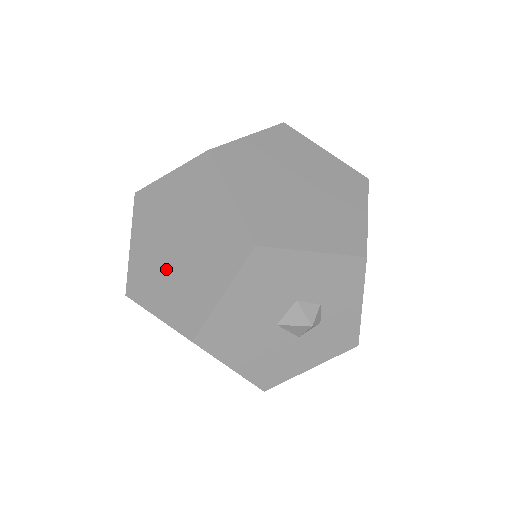
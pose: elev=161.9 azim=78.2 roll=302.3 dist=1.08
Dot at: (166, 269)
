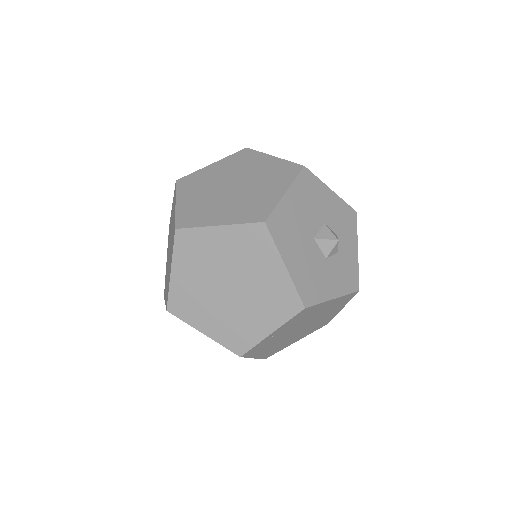
Dot at: (223, 200)
